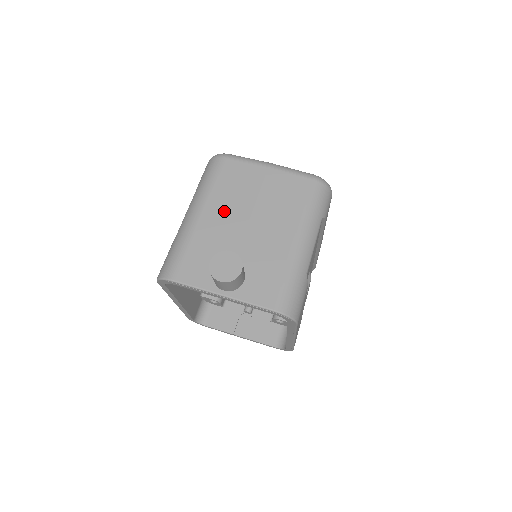
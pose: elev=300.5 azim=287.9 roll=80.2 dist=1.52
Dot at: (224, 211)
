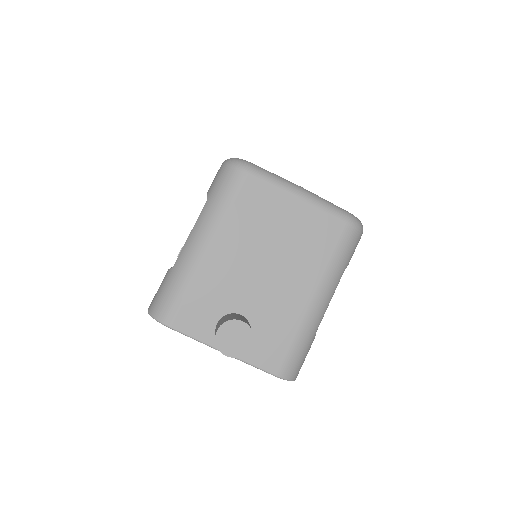
Dot at: (237, 248)
